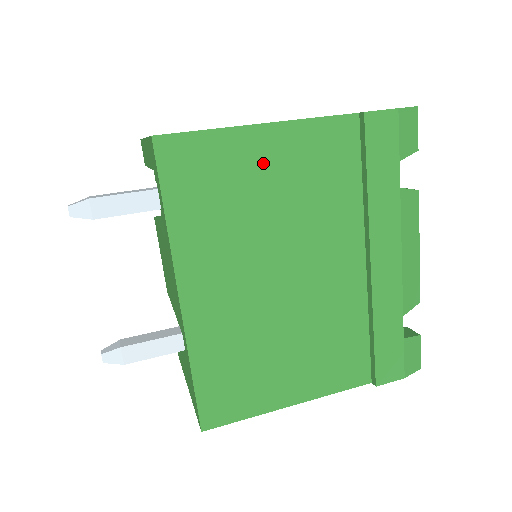
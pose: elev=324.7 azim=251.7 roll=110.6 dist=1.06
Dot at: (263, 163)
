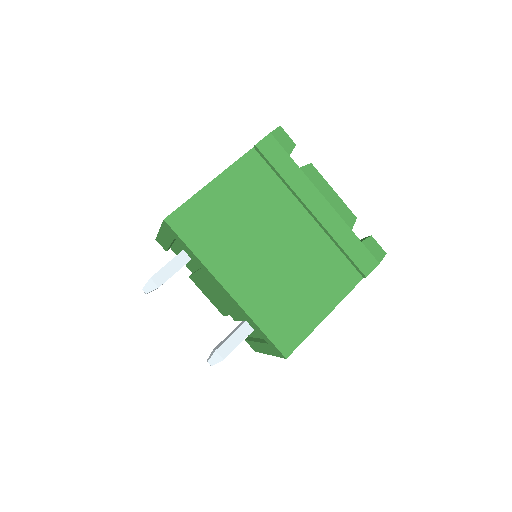
Dot at: (223, 199)
